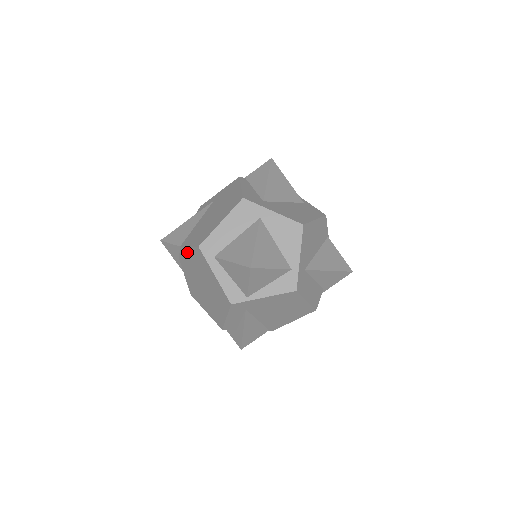
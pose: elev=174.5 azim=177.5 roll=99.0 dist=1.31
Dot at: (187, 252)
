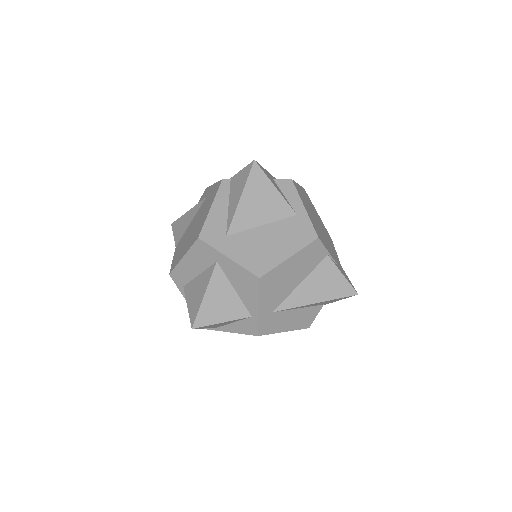
Dot at: occluded
